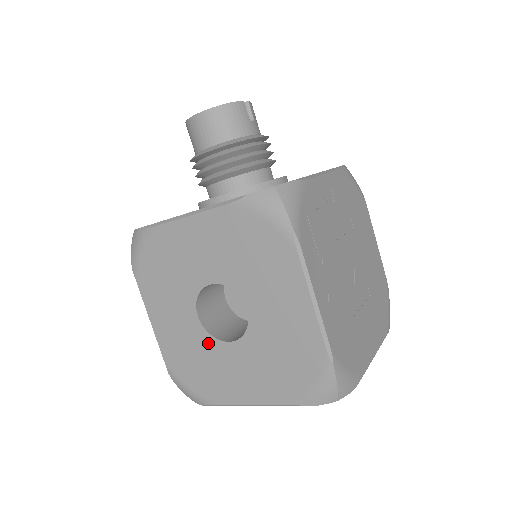
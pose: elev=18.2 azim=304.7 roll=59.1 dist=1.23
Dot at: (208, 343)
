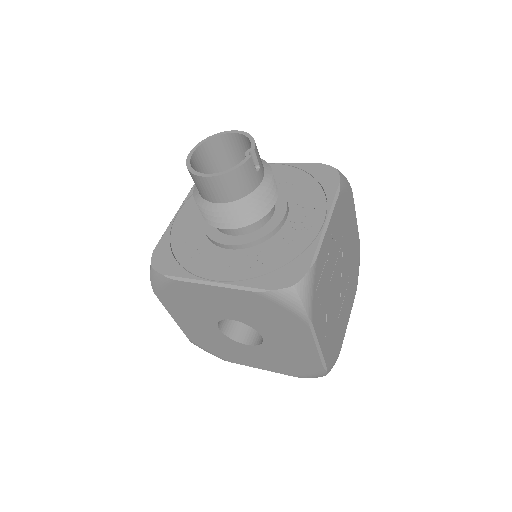
Dot at: (227, 341)
